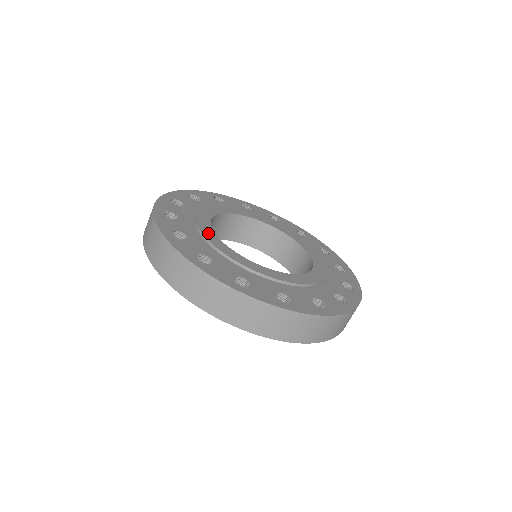
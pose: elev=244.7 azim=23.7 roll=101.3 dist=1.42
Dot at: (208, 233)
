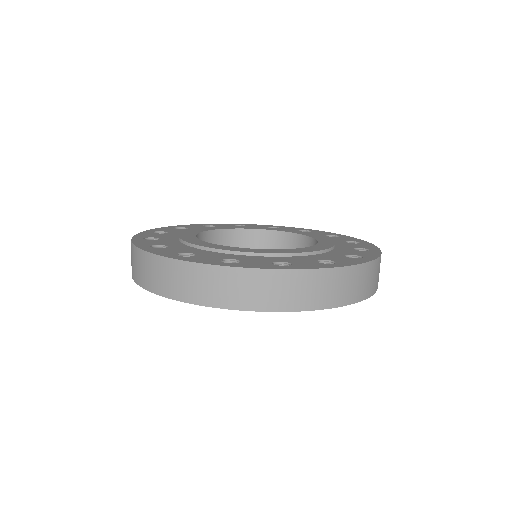
Dot at: (192, 240)
